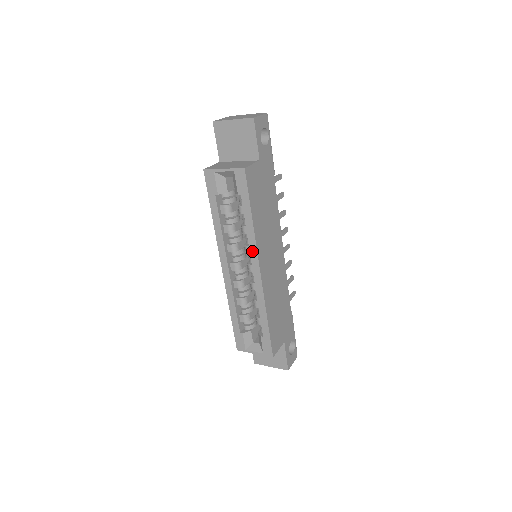
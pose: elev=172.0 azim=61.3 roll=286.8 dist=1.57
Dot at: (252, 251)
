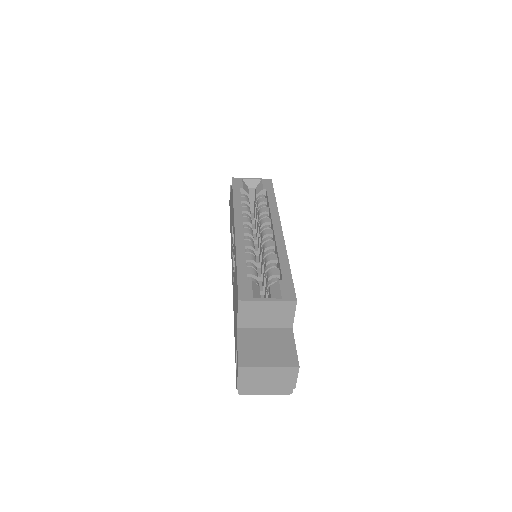
Dot at: (274, 216)
